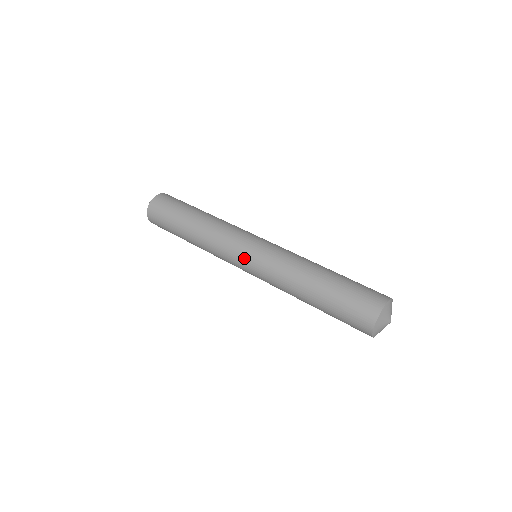
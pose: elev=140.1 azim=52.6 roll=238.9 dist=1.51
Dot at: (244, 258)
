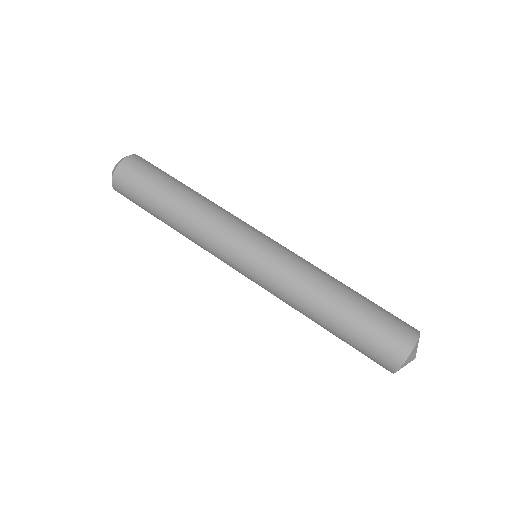
Dot at: (242, 274)
